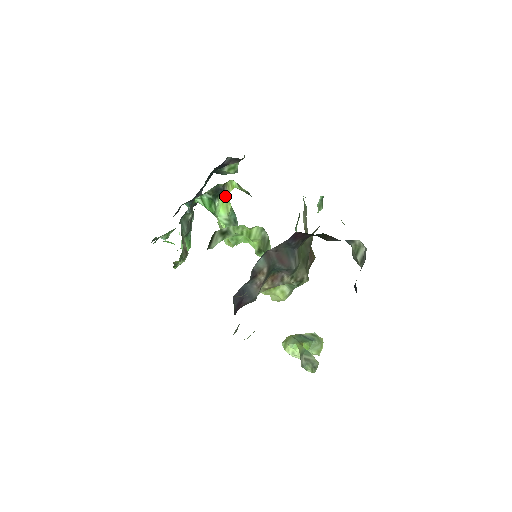
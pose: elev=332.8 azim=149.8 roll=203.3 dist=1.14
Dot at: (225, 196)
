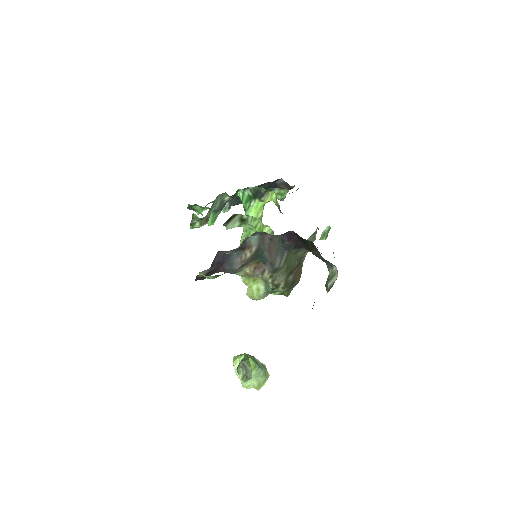
Dot at: (262, 202)
